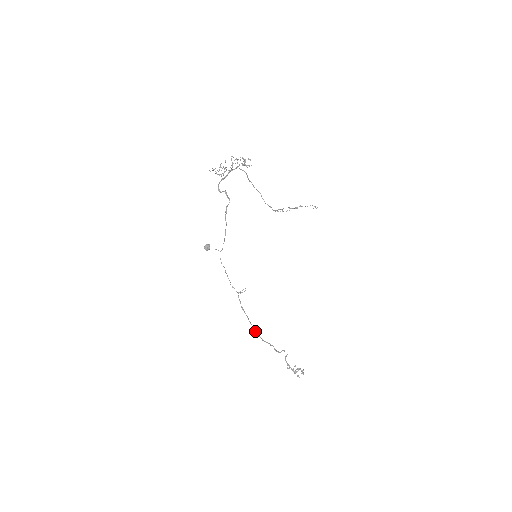
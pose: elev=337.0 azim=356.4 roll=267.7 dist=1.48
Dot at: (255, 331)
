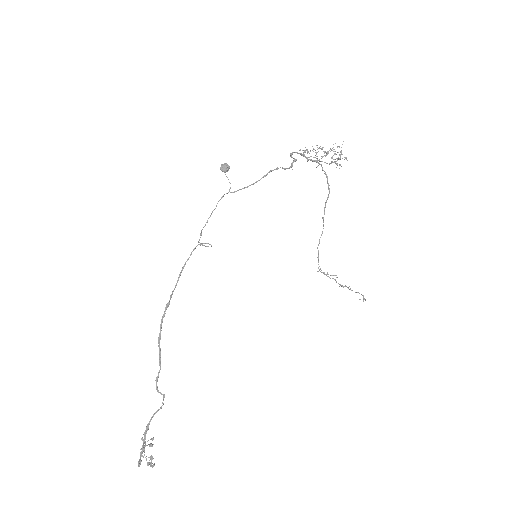
Dot at: (165, 313)
